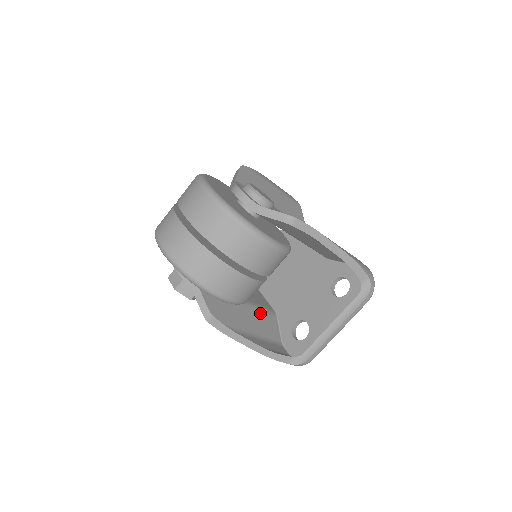
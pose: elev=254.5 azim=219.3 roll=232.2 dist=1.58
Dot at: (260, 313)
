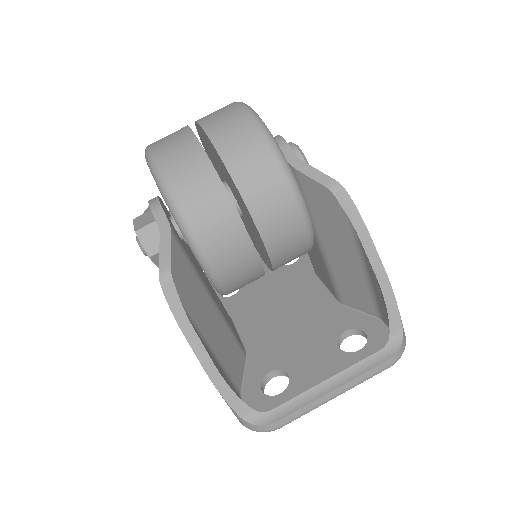
Dot at: (229, 335)
